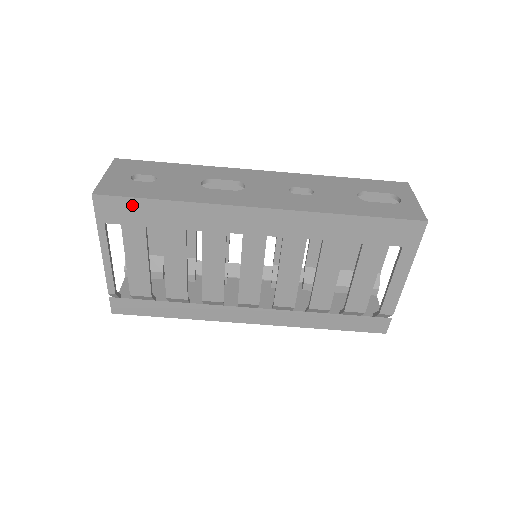
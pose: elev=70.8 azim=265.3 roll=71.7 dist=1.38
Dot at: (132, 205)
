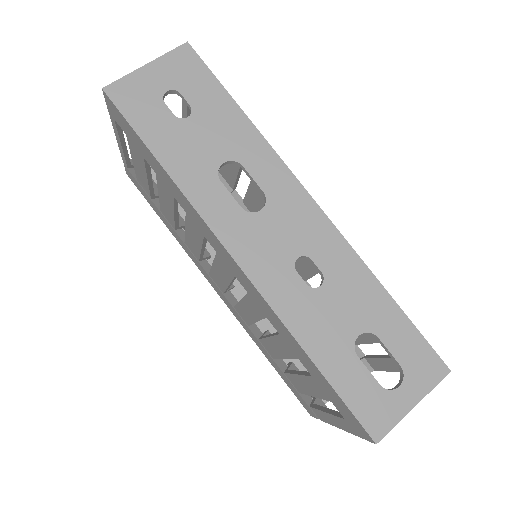
Dot at: (133, 132)
